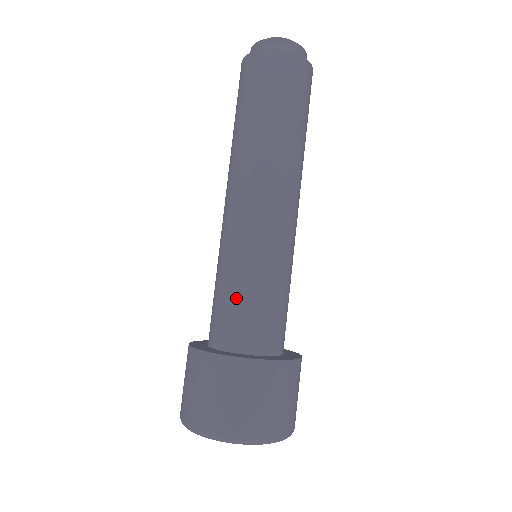
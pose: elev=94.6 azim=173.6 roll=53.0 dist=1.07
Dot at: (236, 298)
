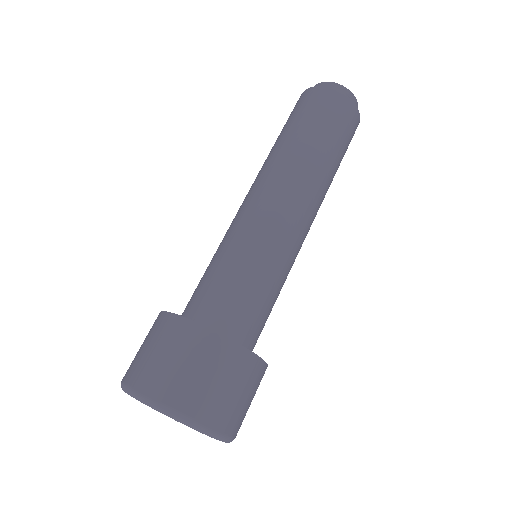
Dot at: (244, 286)
